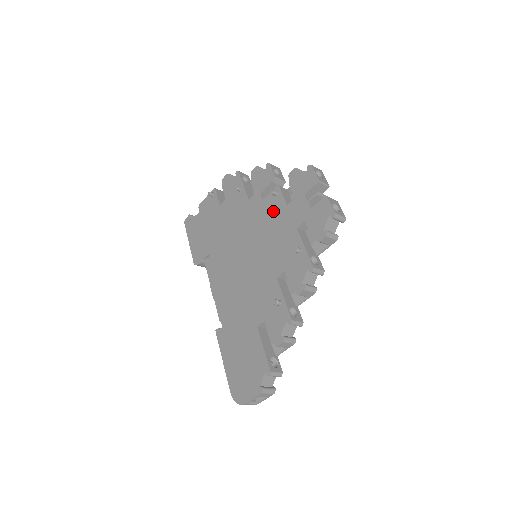
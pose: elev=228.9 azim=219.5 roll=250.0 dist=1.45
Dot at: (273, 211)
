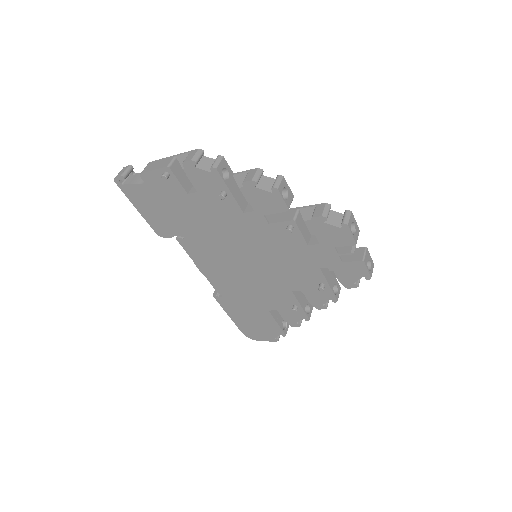
Dot at: (286, 242)
